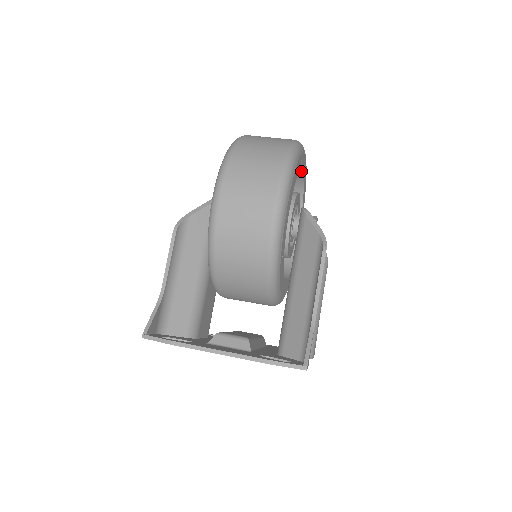
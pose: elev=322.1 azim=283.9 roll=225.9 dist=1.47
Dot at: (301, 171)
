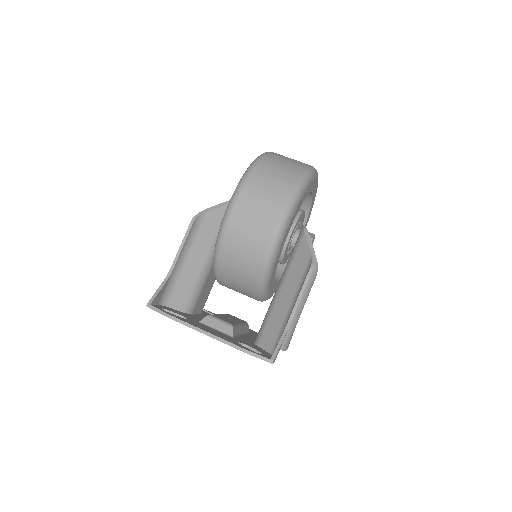
Dot at: (311, 192)
